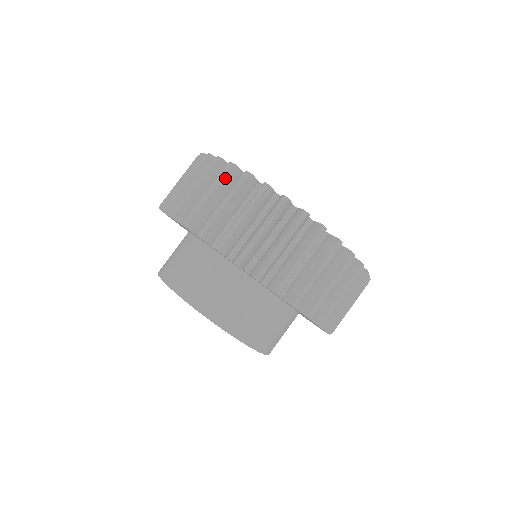
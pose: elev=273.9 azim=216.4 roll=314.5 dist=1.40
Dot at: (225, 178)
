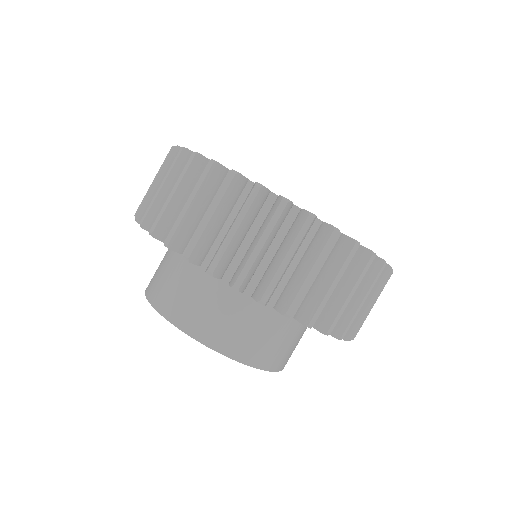
Dot at: (190, 172)
